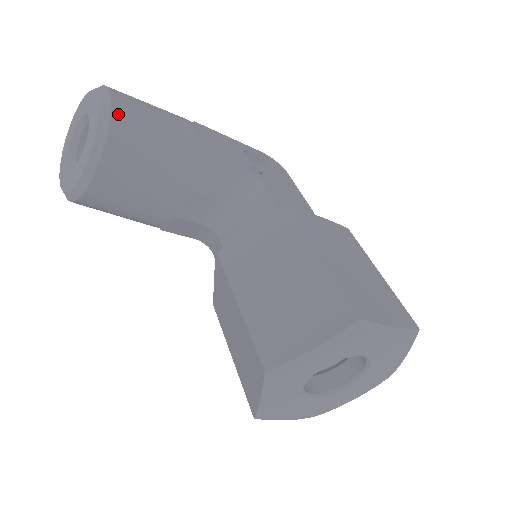
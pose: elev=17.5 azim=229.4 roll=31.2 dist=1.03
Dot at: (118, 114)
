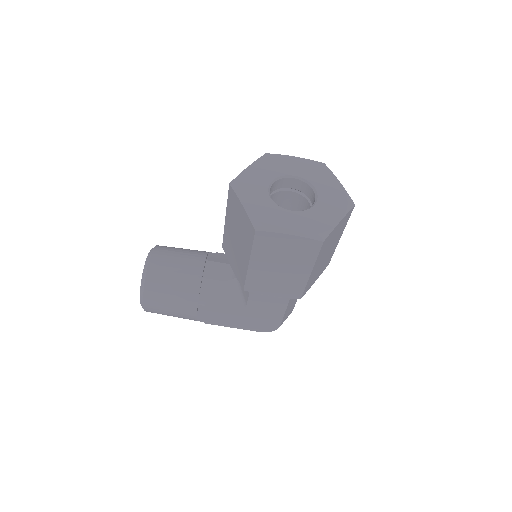
Dot at: occluded
